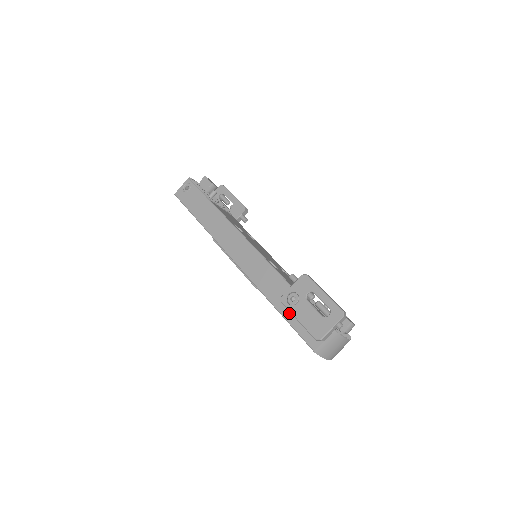
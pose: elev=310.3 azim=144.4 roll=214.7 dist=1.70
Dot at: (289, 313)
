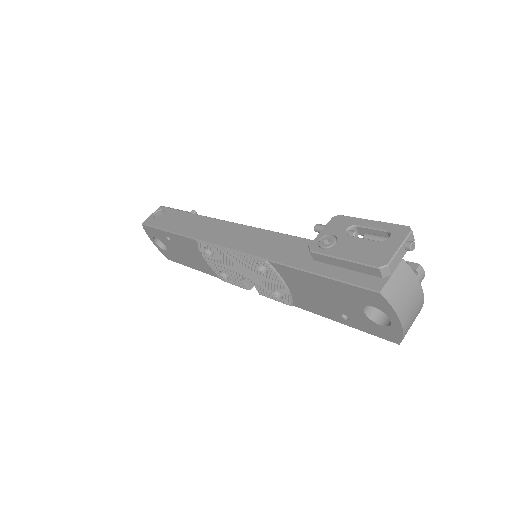
Dot at: (324, 266)
